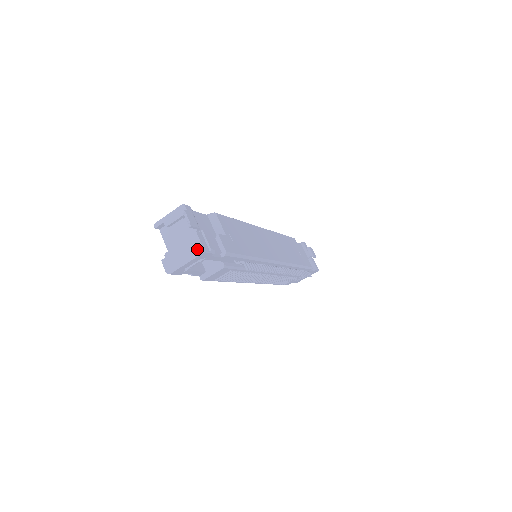
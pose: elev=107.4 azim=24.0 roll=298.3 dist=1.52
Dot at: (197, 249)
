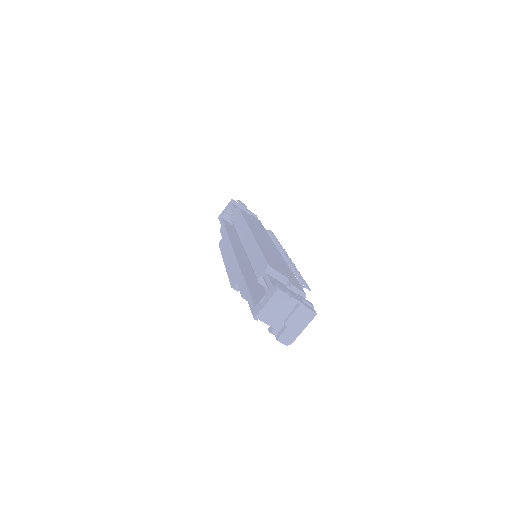
Dot at: (309, 316)
